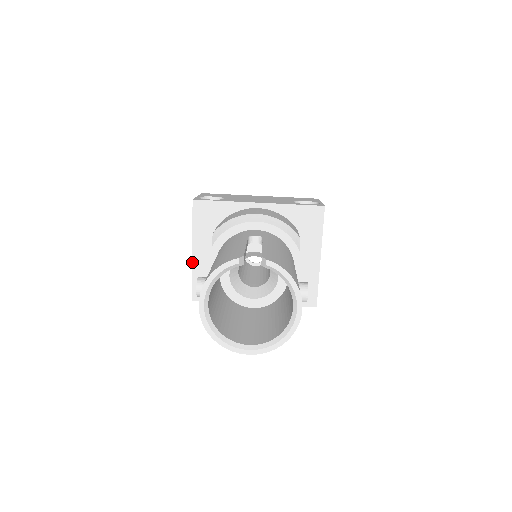
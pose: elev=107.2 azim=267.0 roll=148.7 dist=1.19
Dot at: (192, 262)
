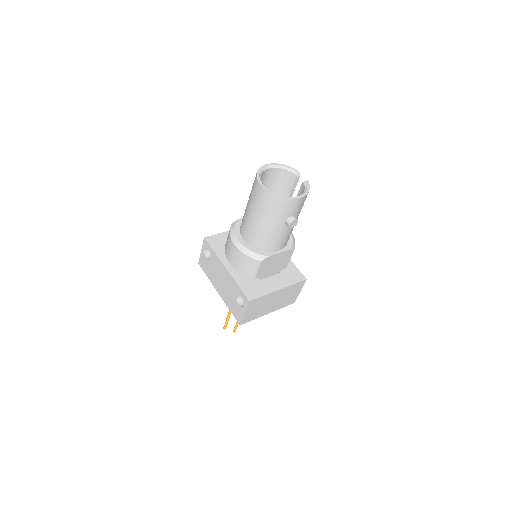
Dot at: (227, 231)
